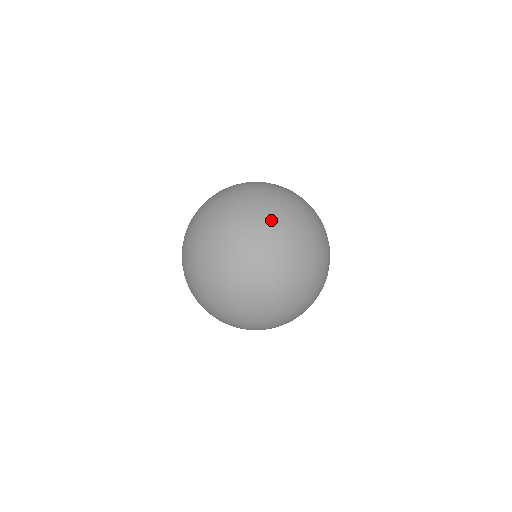
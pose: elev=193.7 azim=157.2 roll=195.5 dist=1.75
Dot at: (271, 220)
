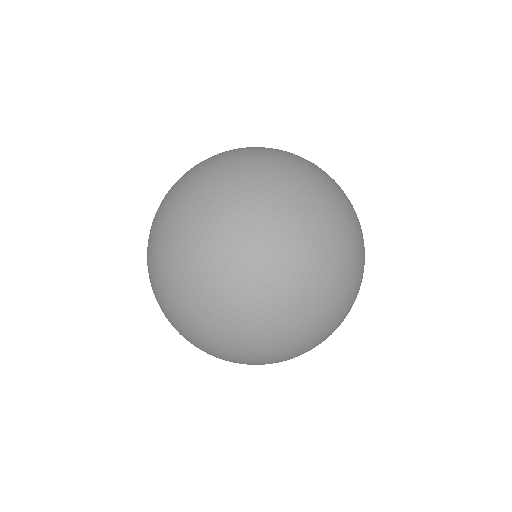
Dot at: (186, 185)
